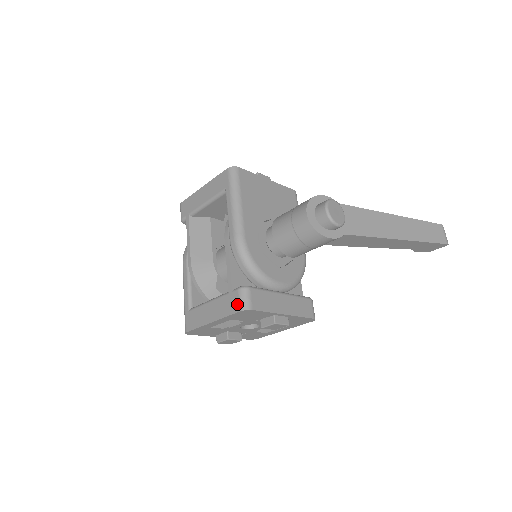
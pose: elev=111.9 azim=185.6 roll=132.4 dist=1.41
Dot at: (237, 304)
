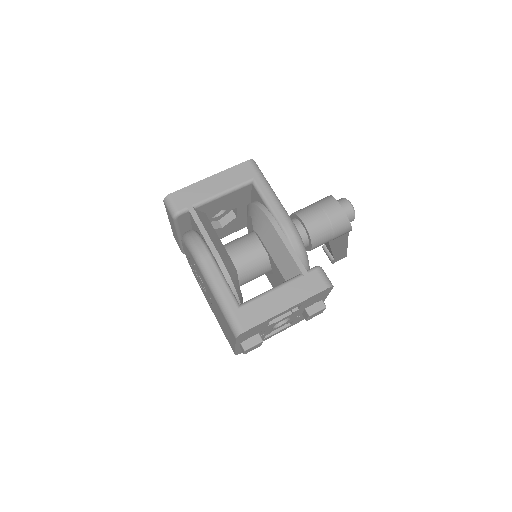
Dot at: (321, 282)
